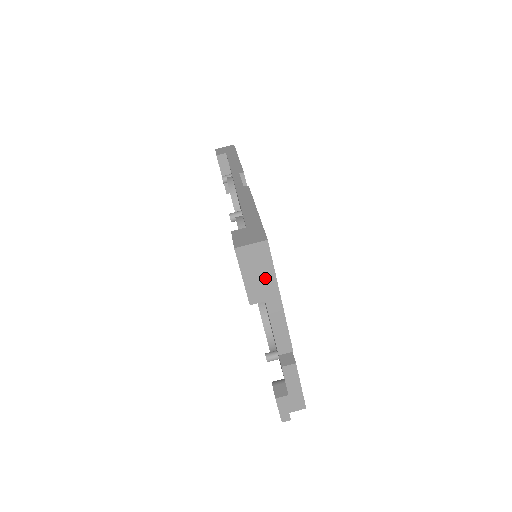
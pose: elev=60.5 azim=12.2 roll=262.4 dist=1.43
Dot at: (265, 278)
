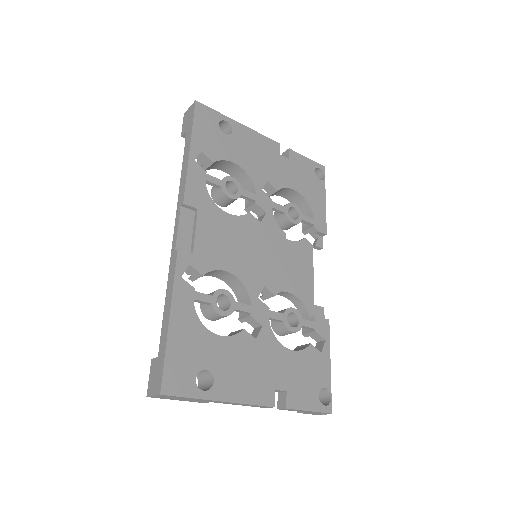
Dot at: (192, 399)
